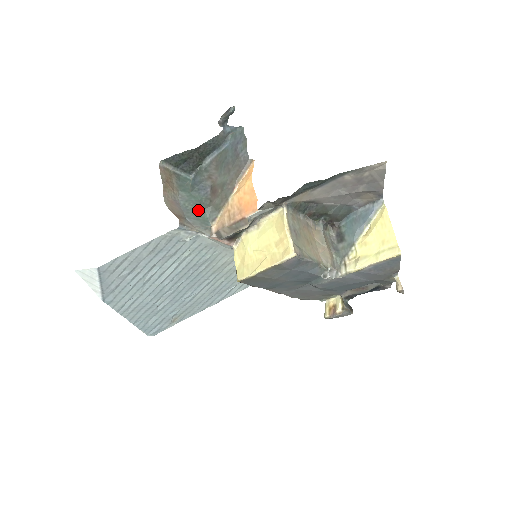
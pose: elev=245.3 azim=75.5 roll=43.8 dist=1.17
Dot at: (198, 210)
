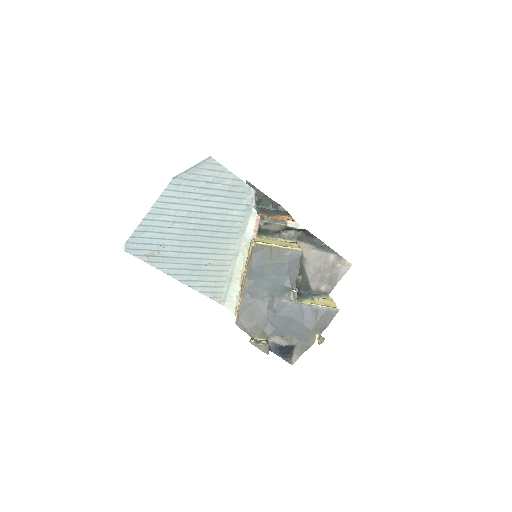
Dot at: occluded
